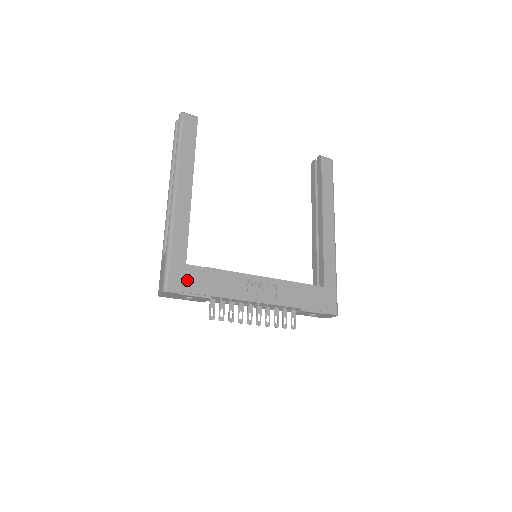
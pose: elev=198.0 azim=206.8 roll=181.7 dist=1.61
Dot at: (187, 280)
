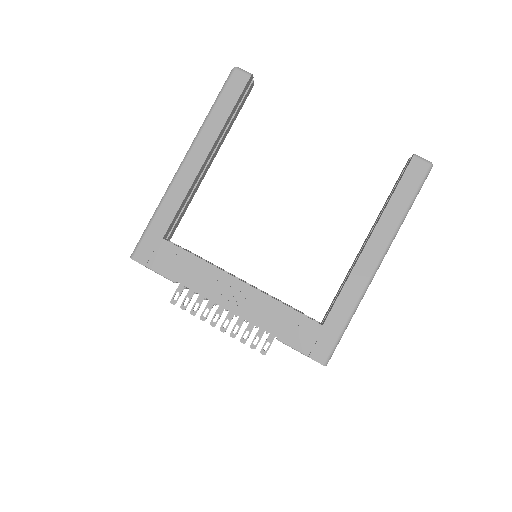
Dot at: (157, 255)
